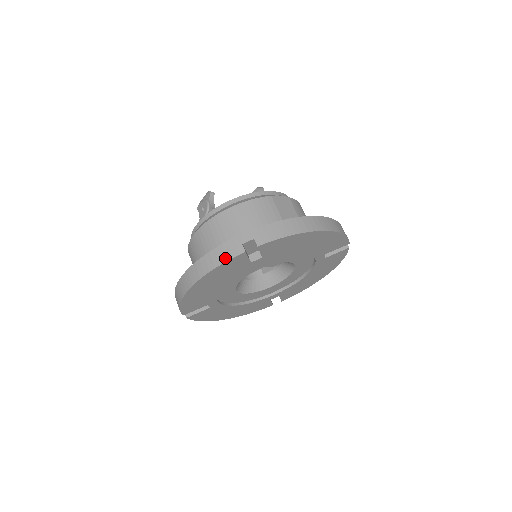
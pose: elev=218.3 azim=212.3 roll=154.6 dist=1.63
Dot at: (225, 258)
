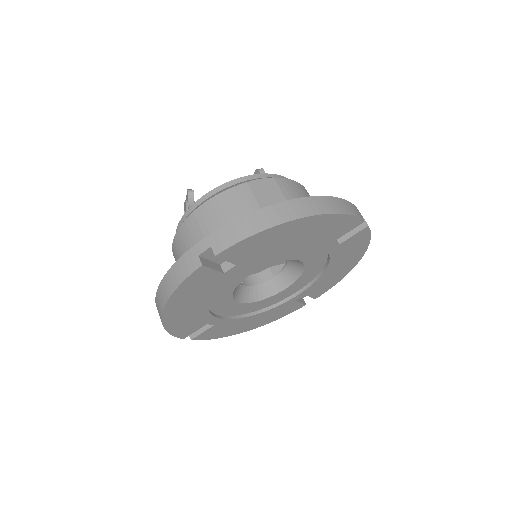
Dot at: (183, 276)
